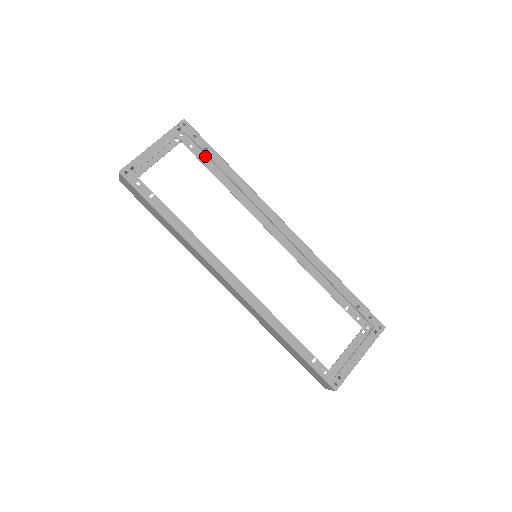
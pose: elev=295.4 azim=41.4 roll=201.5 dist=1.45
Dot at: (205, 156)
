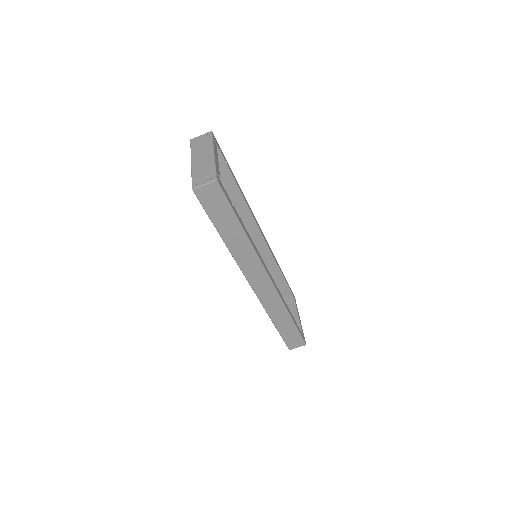
Dot at: occluded
